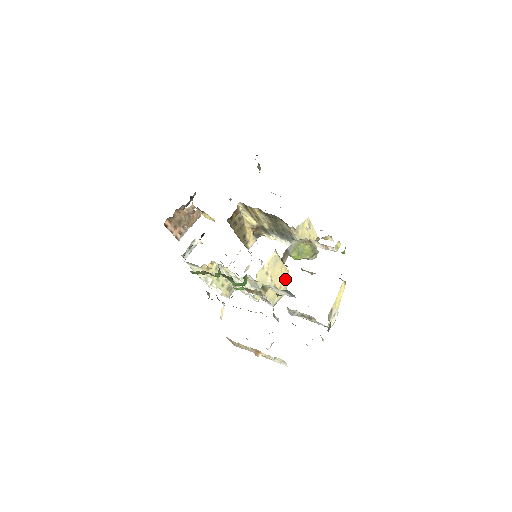
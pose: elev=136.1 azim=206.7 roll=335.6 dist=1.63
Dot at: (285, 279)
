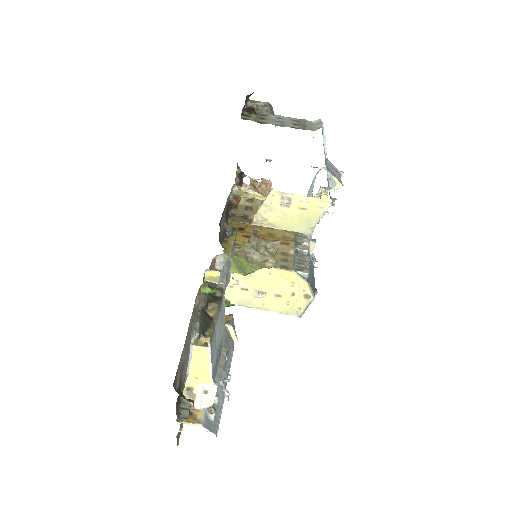
Dot at: (295, 281)
